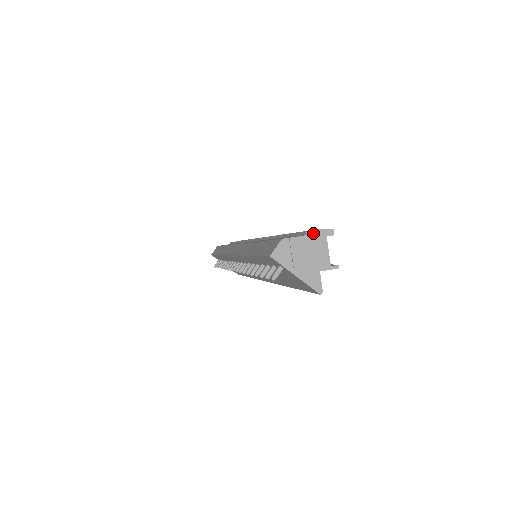
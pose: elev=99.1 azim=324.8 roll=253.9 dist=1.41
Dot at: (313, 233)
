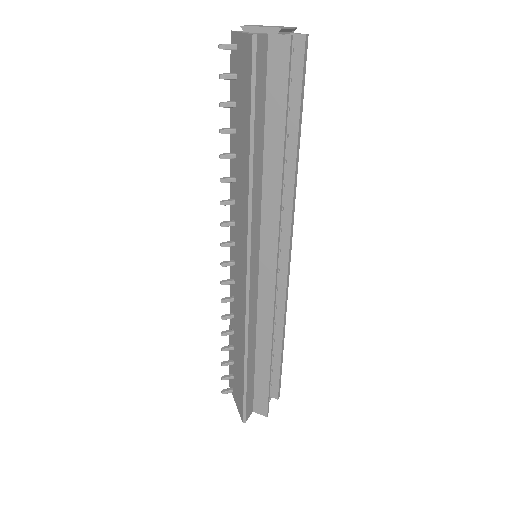
Dot at: occluded
